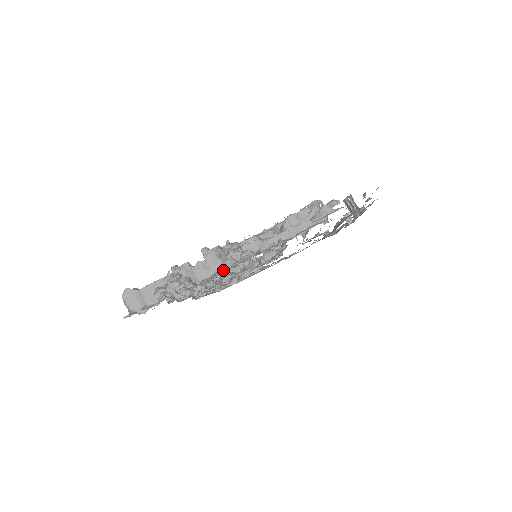
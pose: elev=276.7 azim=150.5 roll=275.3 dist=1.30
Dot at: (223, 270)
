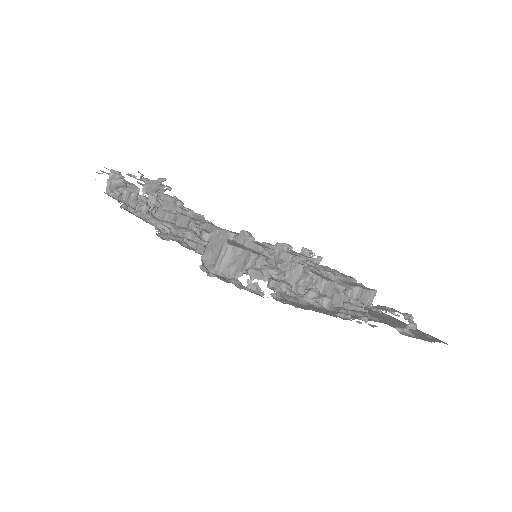
Dot at: (294, 291)
